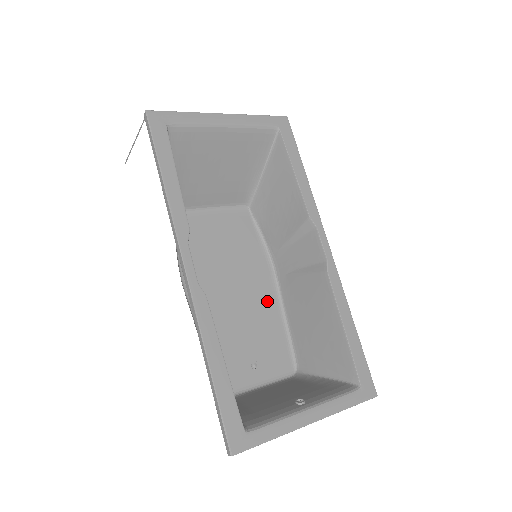
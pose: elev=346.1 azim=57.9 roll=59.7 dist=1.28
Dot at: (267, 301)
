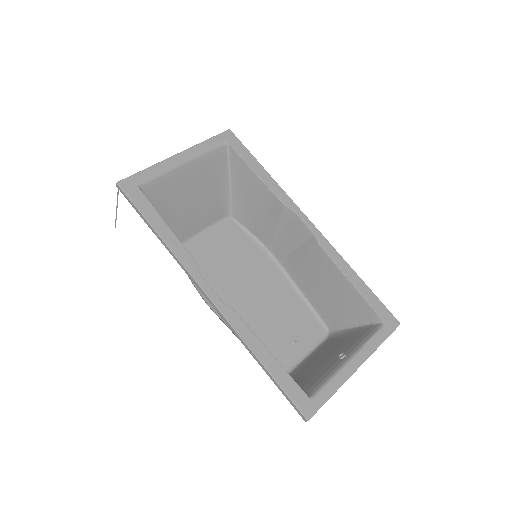
Dot at: (281, 287)
